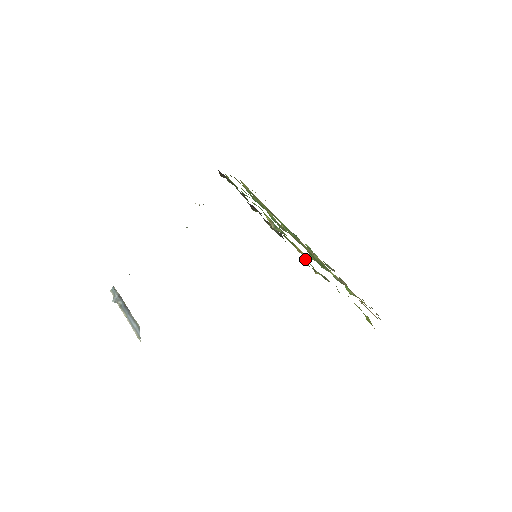
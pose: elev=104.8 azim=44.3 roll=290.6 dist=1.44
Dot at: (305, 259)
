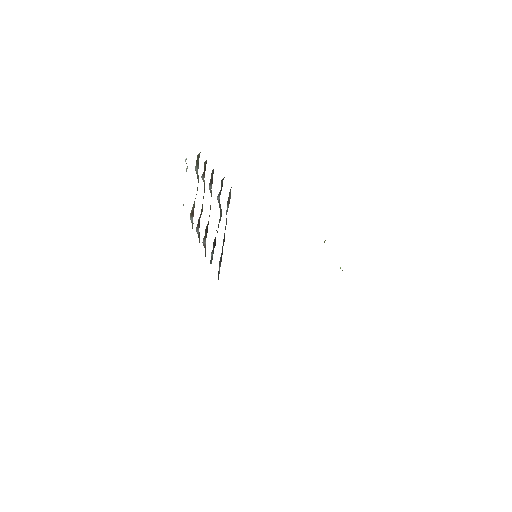
Dot at: occluded
